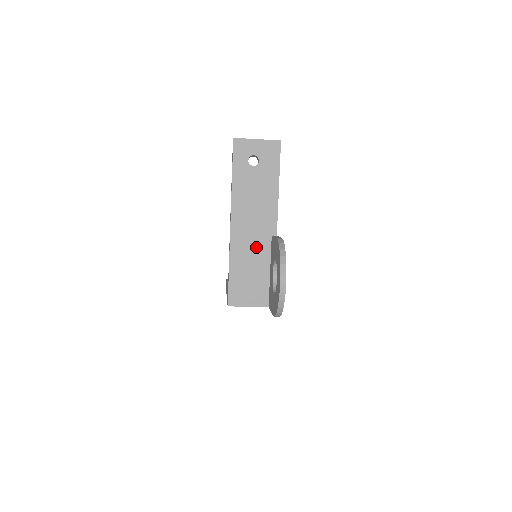
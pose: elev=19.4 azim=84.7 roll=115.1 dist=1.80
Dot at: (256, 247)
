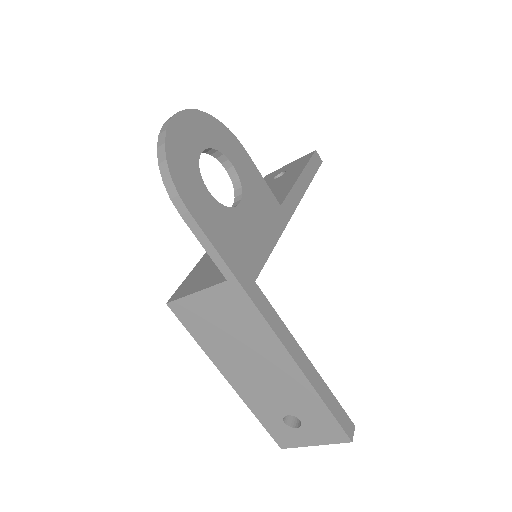
Dot at: occluded
